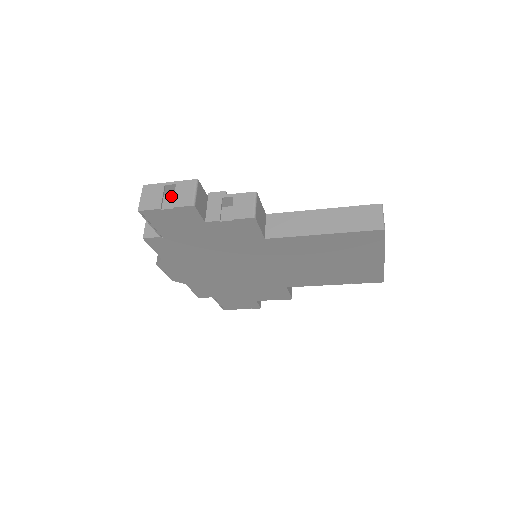
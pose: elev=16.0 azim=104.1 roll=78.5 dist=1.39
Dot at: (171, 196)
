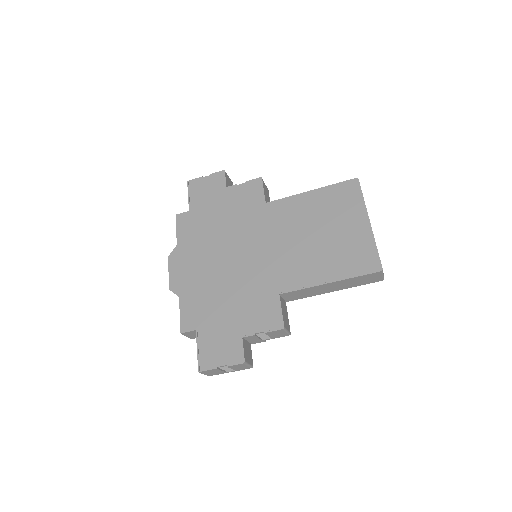
Dot at: occluded
